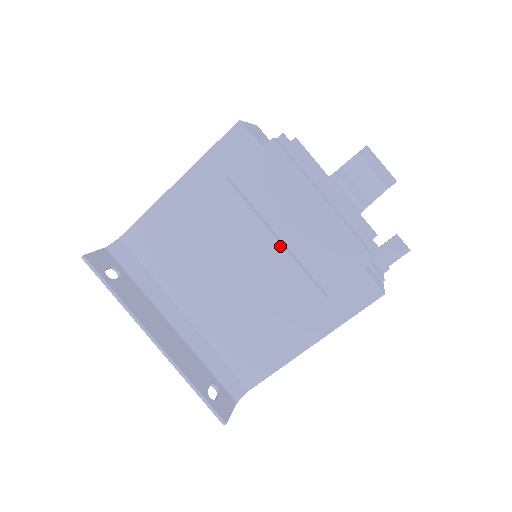
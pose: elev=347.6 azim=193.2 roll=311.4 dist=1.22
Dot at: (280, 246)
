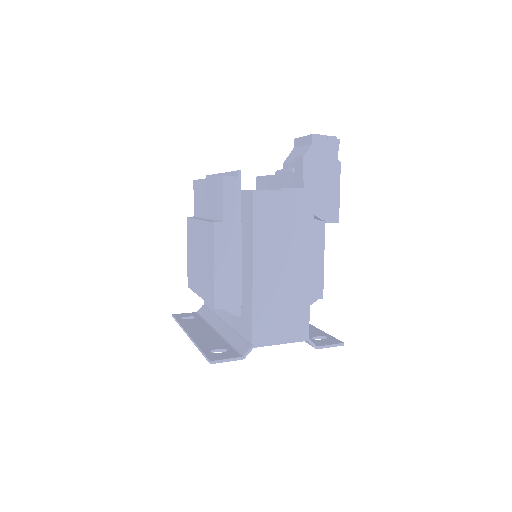
Dot at: (200, 221)
